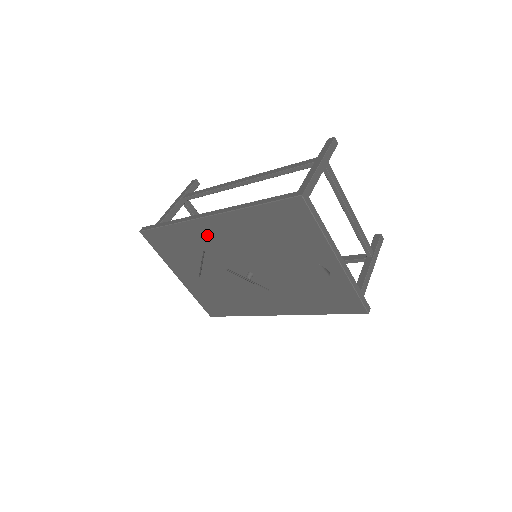
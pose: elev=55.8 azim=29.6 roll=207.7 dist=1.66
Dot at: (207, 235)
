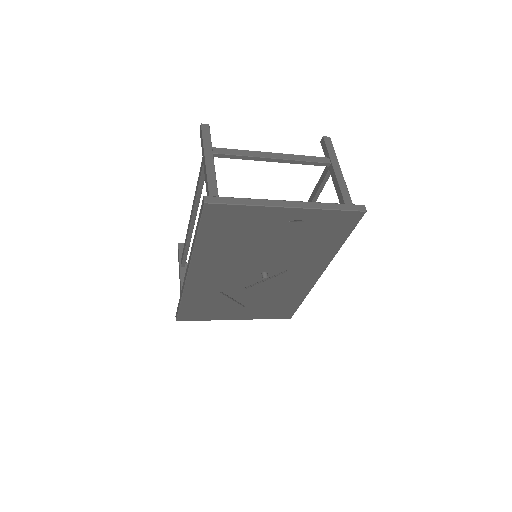
Dot at: (206, 282)
